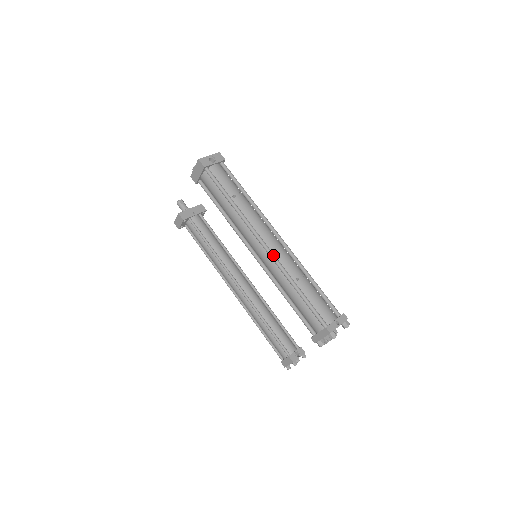
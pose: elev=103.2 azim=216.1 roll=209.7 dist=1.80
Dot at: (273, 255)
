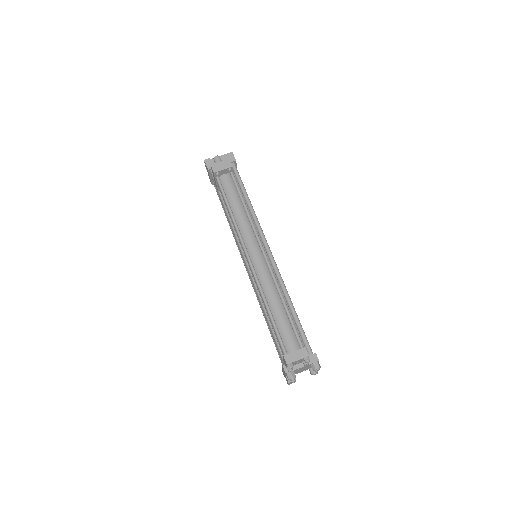
Dot at: (276, 264)
